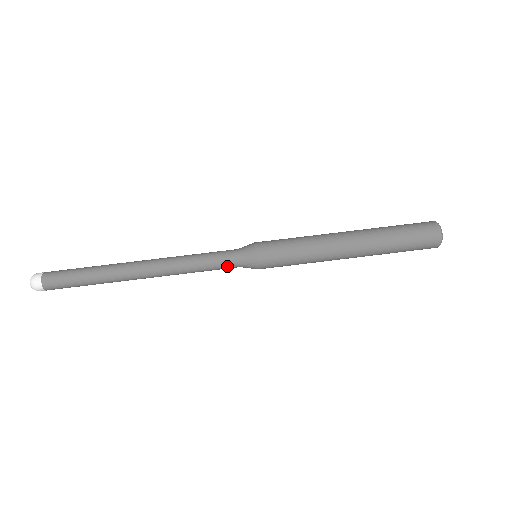
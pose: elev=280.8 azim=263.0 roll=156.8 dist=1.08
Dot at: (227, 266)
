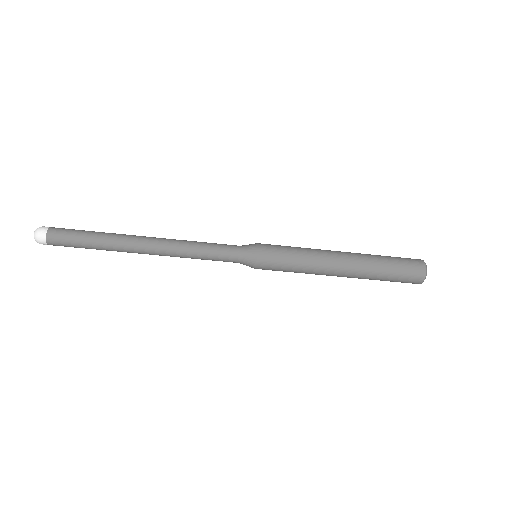
Dot at: (227, 261)
